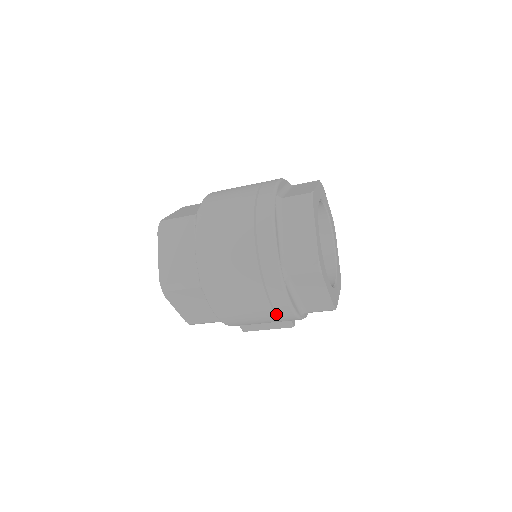
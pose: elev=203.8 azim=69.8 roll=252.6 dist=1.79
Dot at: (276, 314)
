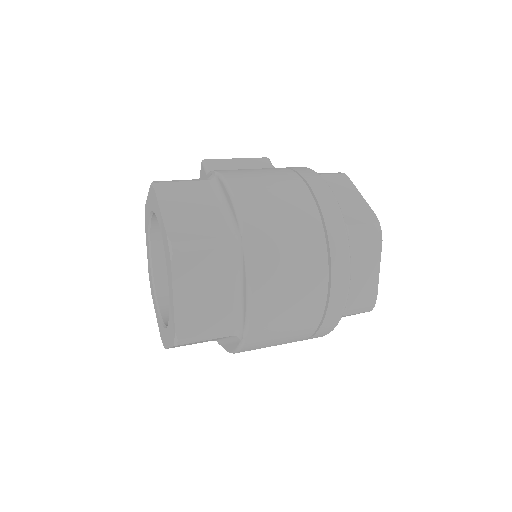
Dot at: occluded
